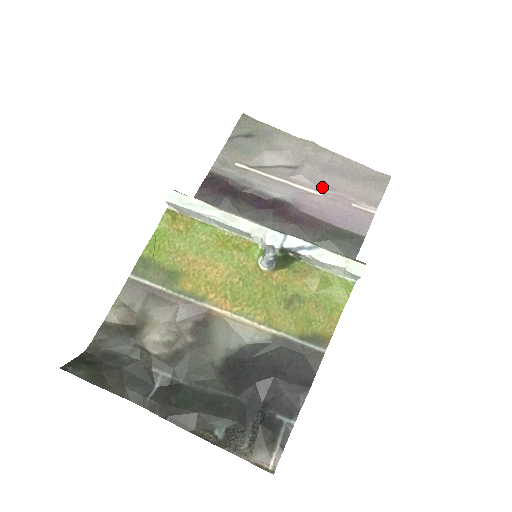
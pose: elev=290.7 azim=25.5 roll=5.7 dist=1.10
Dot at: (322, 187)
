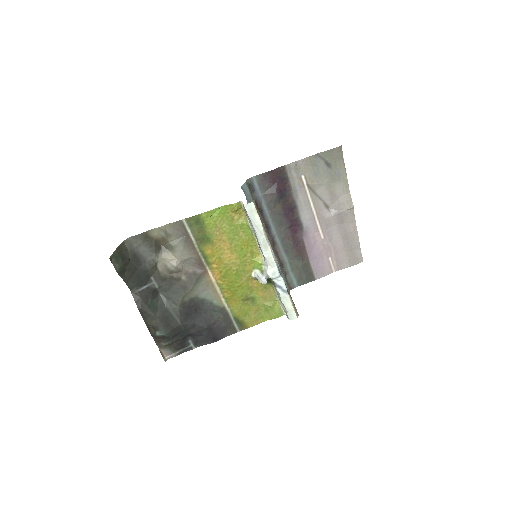
Dot at: (328, 235)
